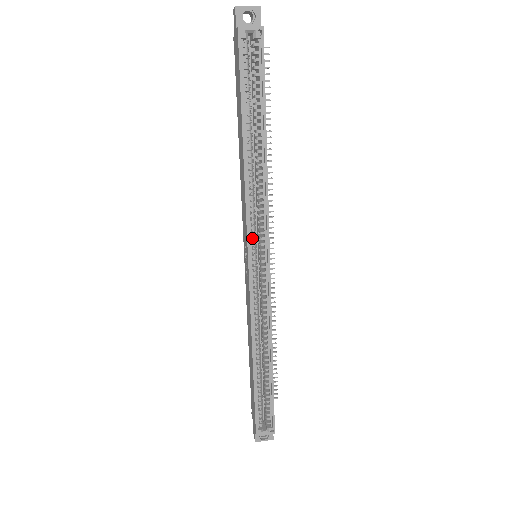
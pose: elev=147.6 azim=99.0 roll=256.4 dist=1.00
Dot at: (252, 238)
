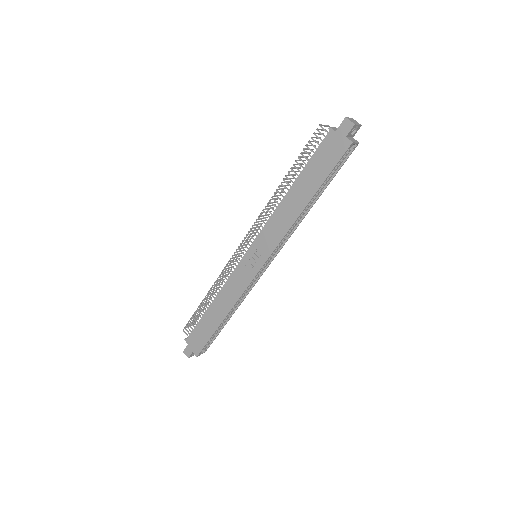
Dot at: (272, 253)
